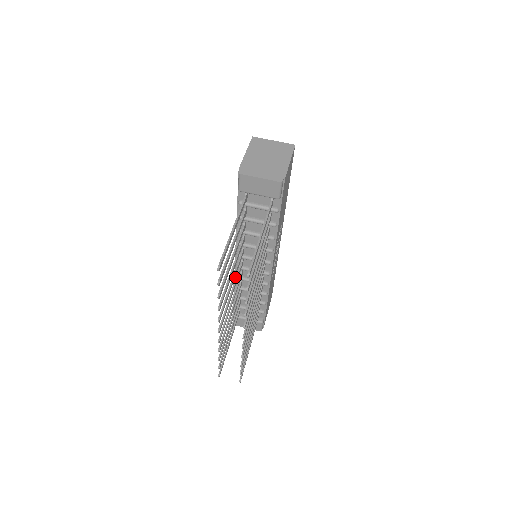
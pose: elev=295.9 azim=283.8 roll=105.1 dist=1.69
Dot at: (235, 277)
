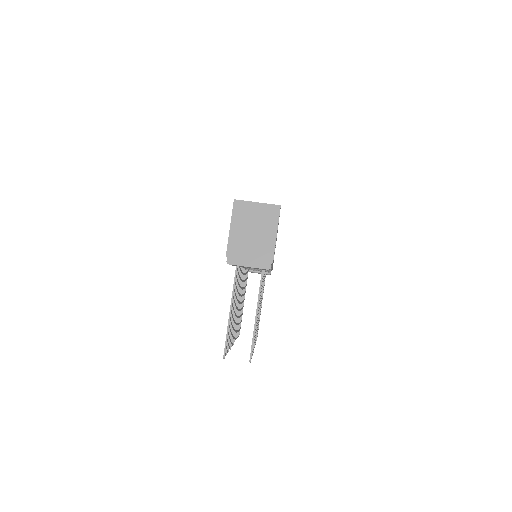
Dot at: occluded
